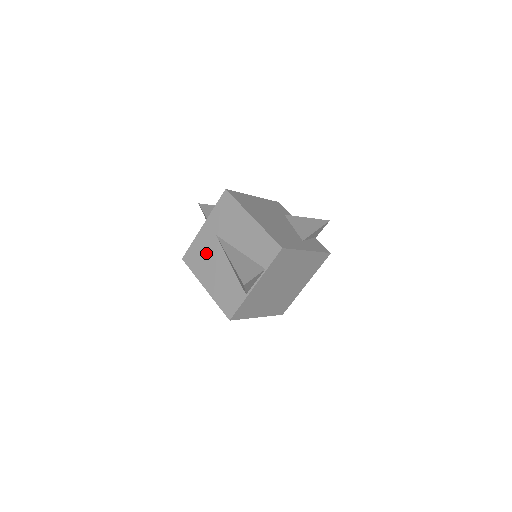
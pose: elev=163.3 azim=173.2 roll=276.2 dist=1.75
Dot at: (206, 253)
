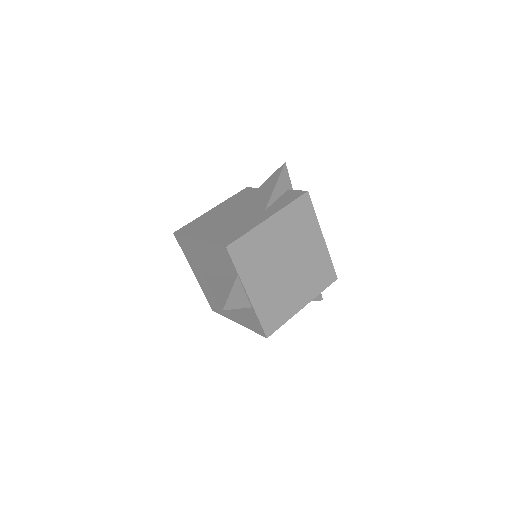
Dot at: (213, 294)
